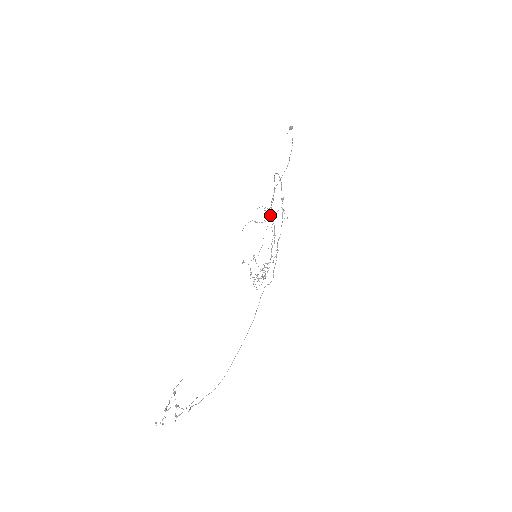
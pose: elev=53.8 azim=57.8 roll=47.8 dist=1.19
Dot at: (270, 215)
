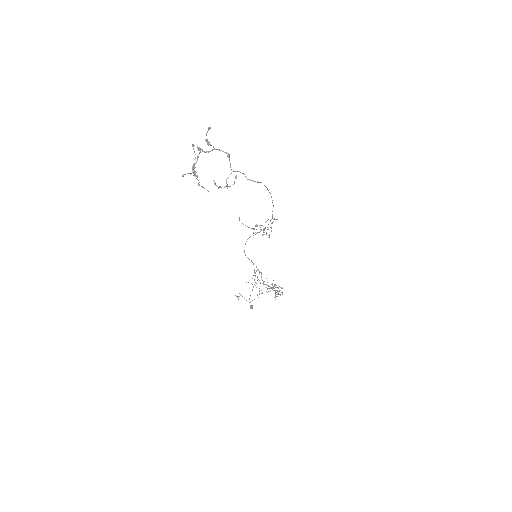
Dot at: occluded
